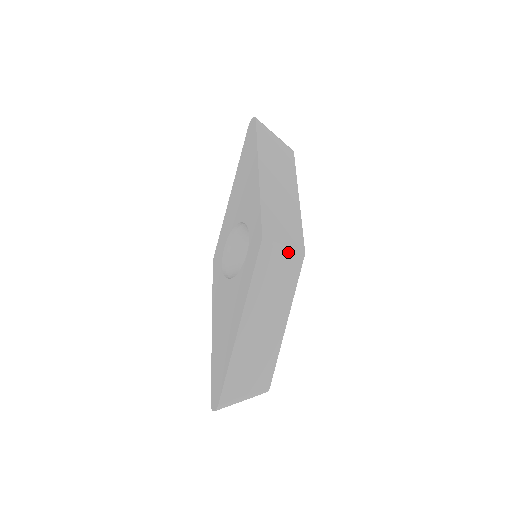
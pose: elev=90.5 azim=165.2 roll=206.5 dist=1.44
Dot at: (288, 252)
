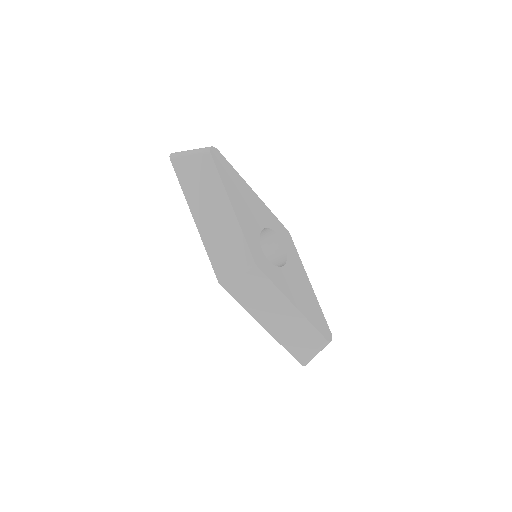
Dot at: (244, 275)
